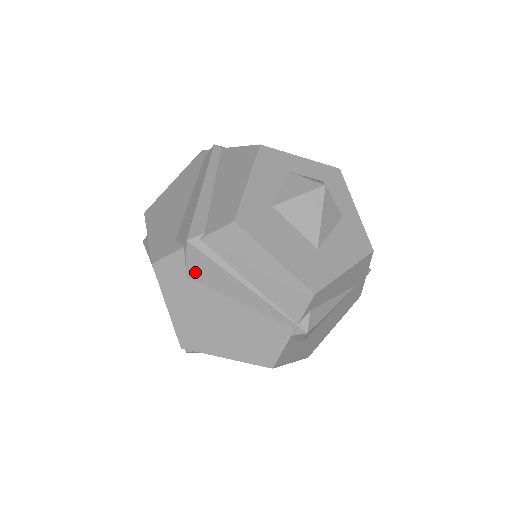
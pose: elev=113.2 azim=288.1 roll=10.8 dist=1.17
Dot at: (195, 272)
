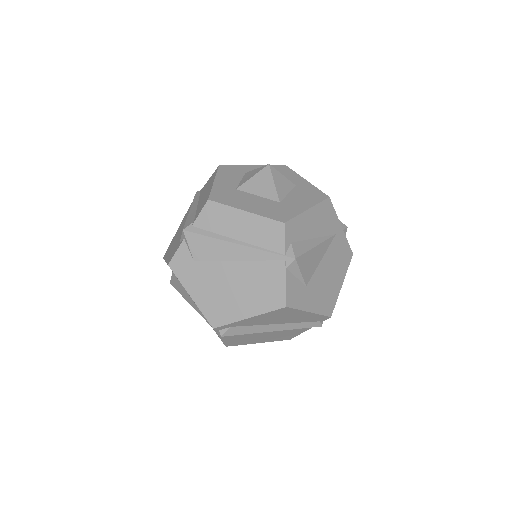
Dot at: (198, 253)
